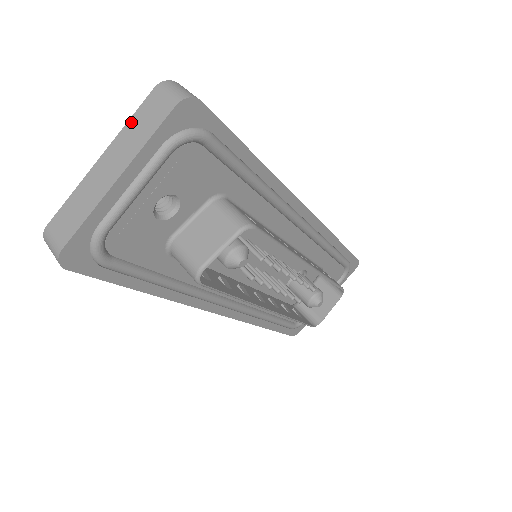
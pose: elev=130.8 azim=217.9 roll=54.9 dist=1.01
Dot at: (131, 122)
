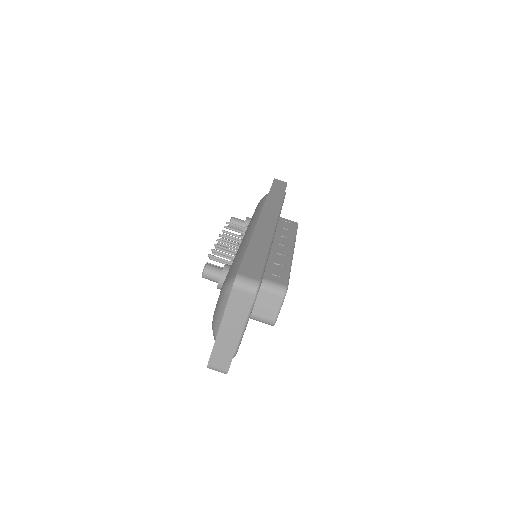
Dot at: (229, 308)
